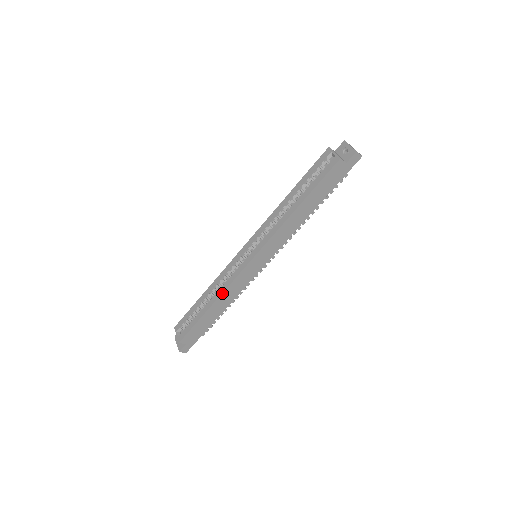
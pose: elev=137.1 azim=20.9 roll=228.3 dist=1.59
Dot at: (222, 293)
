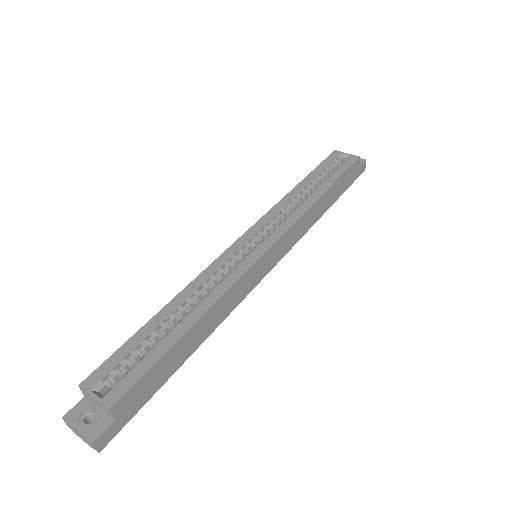
Dot at: (219, 298)
